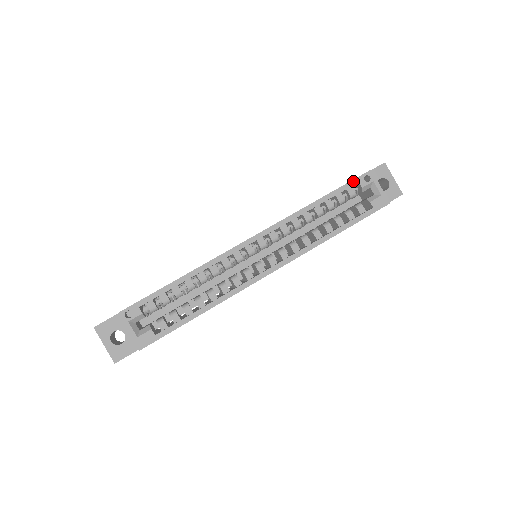
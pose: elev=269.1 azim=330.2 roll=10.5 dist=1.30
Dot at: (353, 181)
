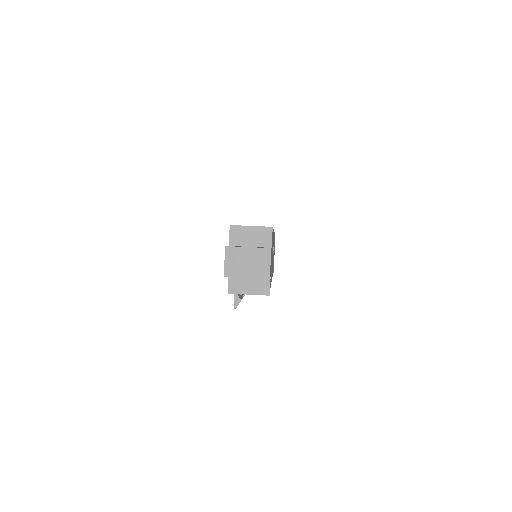
Dot at: occluded
